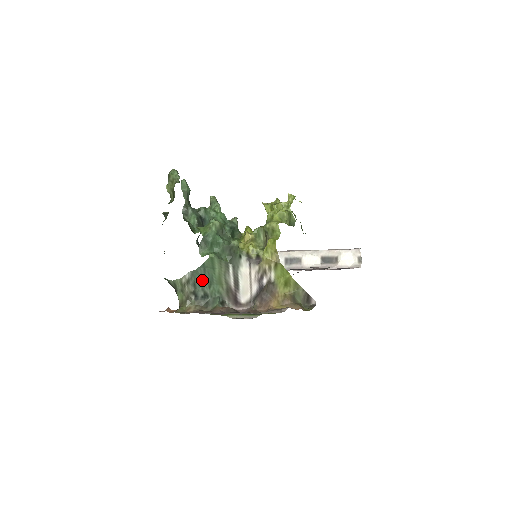
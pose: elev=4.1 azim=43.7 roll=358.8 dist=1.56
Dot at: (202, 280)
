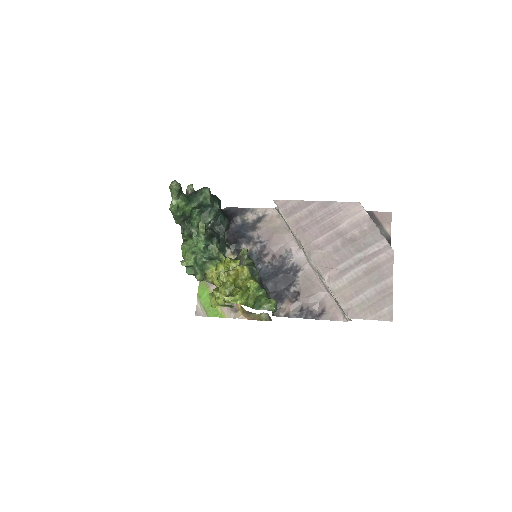
Dot at: occluded
